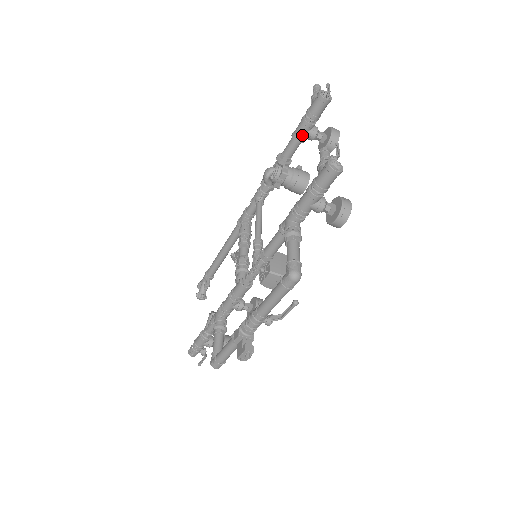
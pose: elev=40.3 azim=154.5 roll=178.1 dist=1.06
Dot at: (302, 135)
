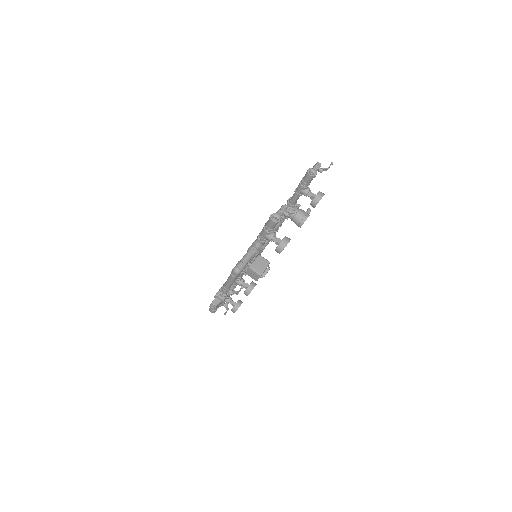
Dot at: (299, 191)
